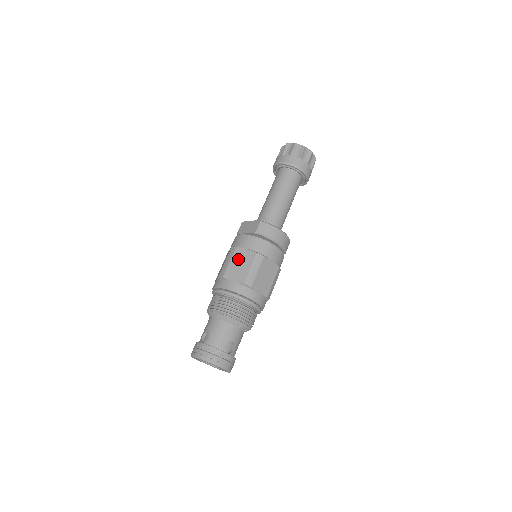
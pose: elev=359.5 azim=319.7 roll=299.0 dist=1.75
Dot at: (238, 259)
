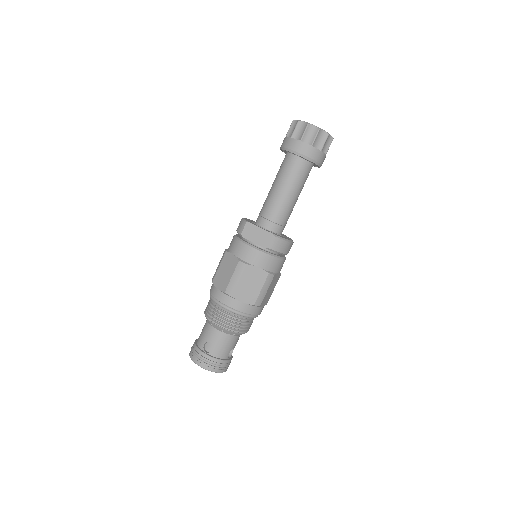
Dot at: (248, 278)
